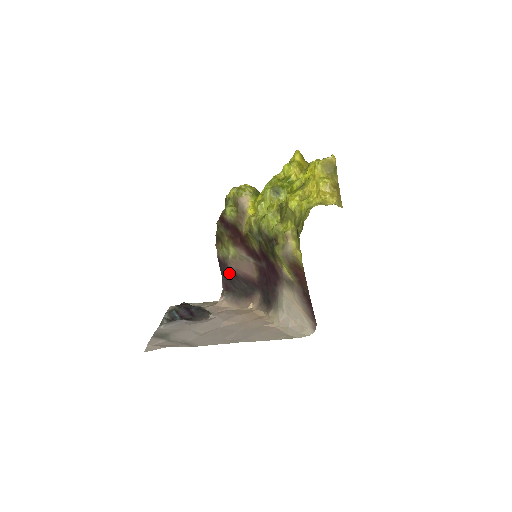
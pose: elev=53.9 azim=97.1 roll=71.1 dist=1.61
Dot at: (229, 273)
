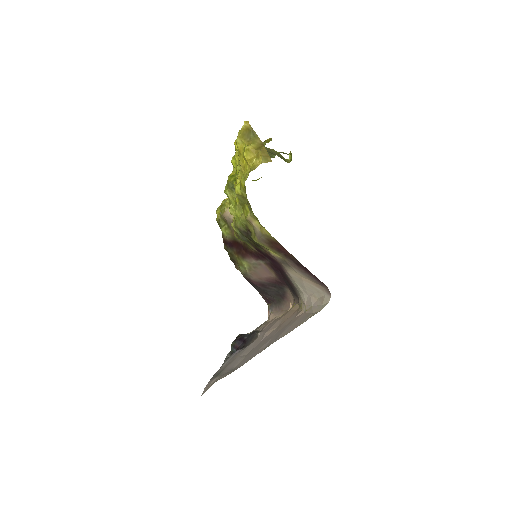
Dot at: (257, 286)
